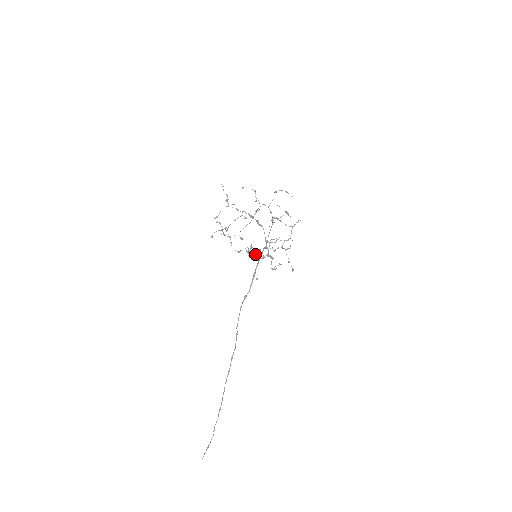
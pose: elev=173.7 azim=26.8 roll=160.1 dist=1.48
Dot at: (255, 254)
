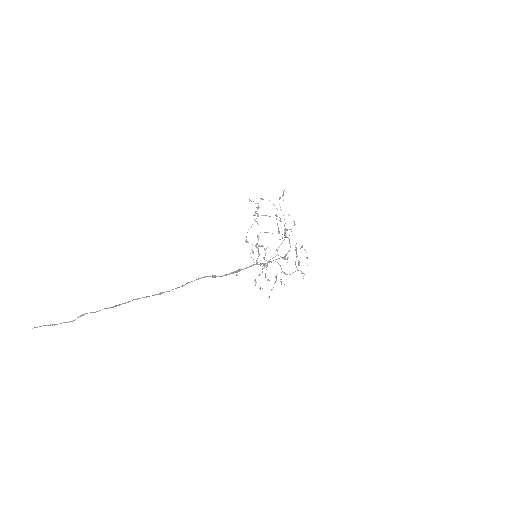
Dot at: (258, 252)
